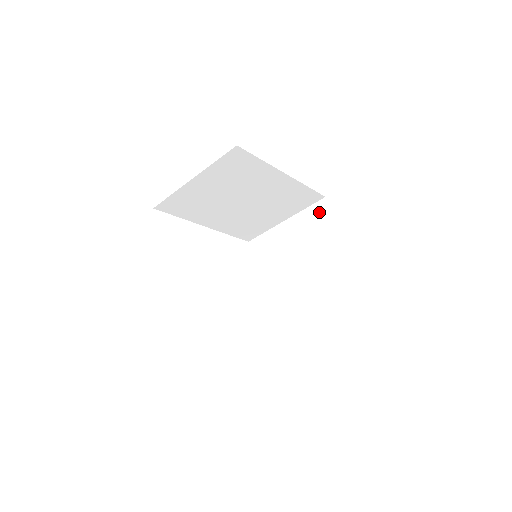
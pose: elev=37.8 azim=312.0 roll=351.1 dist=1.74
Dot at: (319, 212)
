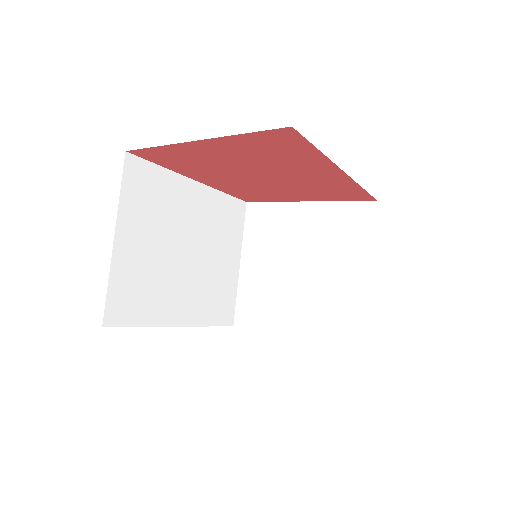
Dot at: (257, 216)
